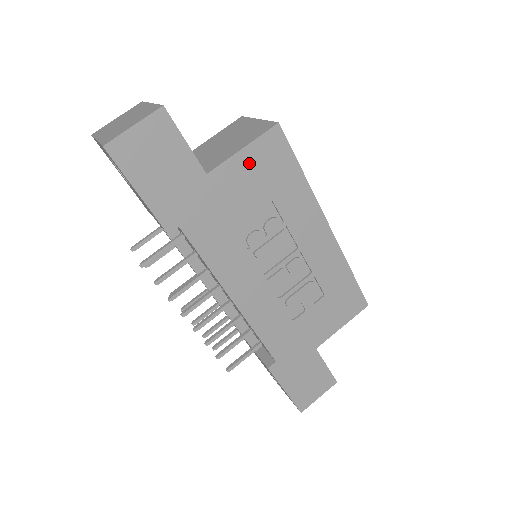
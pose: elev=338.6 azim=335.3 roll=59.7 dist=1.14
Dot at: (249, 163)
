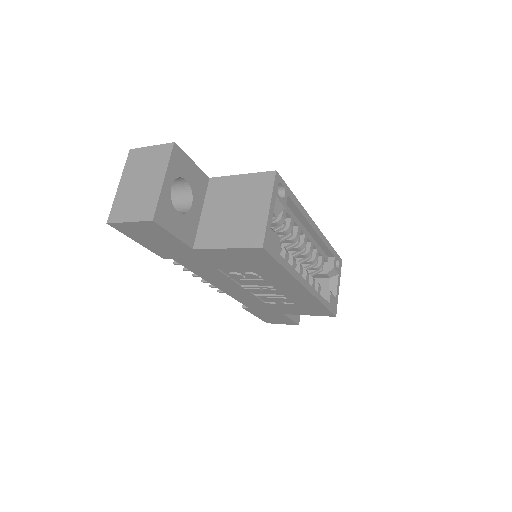
Dot at: (232, 254)
